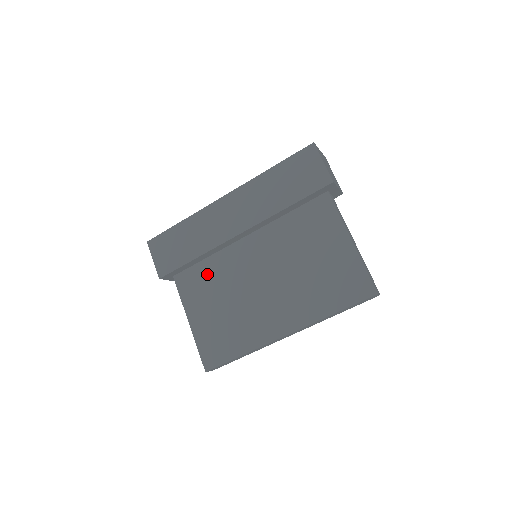
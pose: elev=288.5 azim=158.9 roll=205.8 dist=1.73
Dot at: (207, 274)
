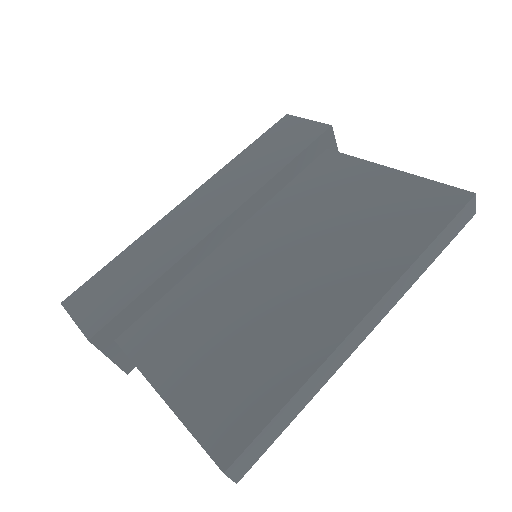
Dot at: (180, 306)
